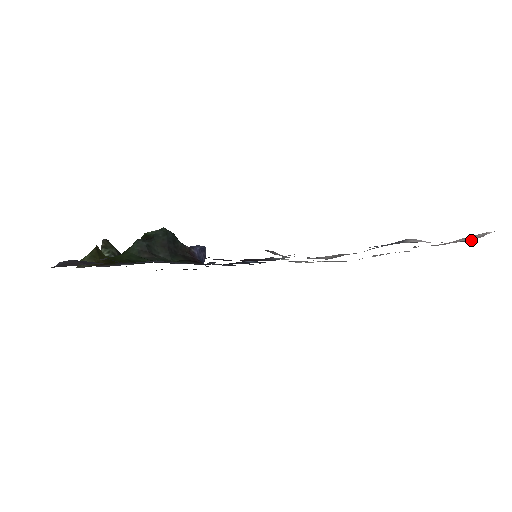
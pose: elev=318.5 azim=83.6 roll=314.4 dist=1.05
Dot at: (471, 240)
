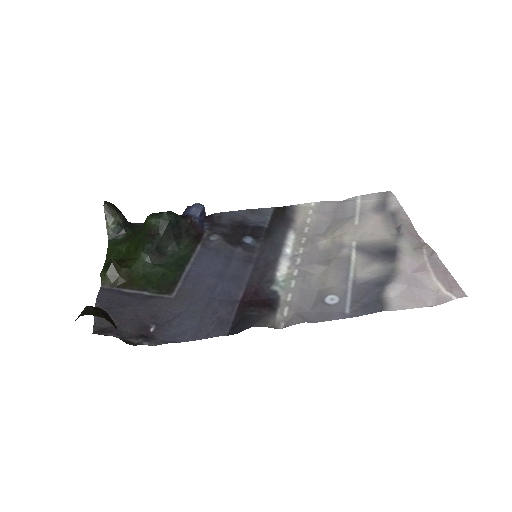
Dot at: (437, 301)
